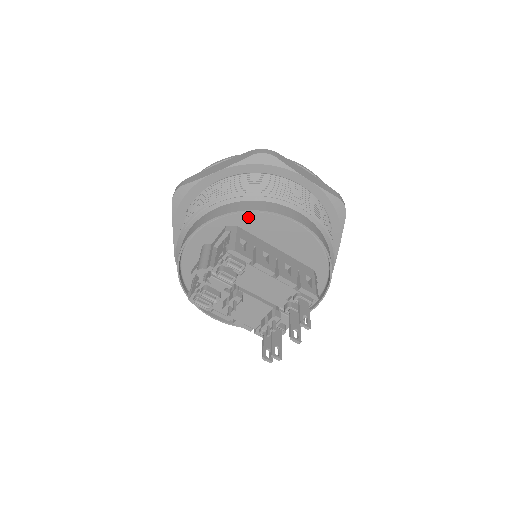
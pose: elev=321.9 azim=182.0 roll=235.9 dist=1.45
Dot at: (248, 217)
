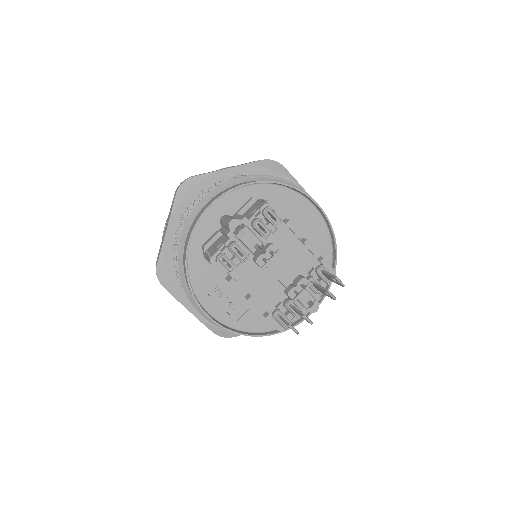
Dot at: (273, 191)
